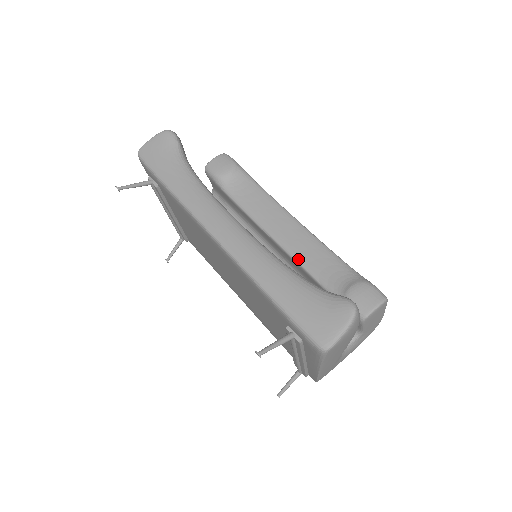
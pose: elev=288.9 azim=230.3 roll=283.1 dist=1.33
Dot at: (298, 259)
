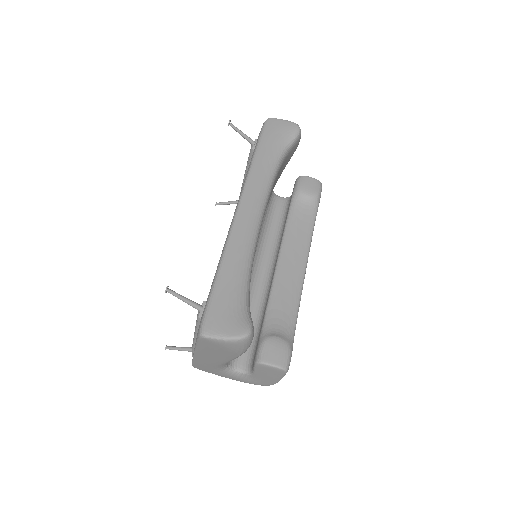
Dot at: (274, 287)
